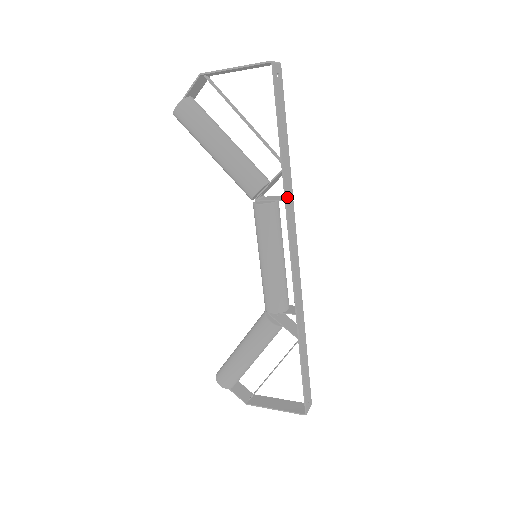
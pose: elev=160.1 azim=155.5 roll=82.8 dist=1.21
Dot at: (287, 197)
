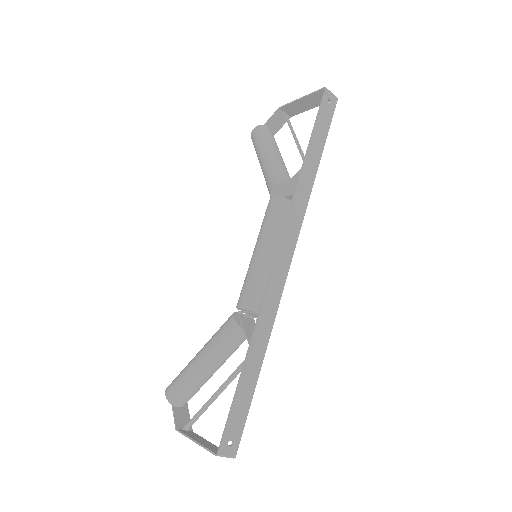
Dot at: (298, 194)
